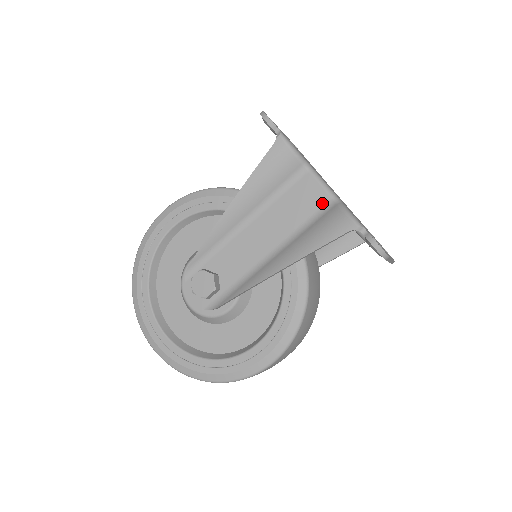
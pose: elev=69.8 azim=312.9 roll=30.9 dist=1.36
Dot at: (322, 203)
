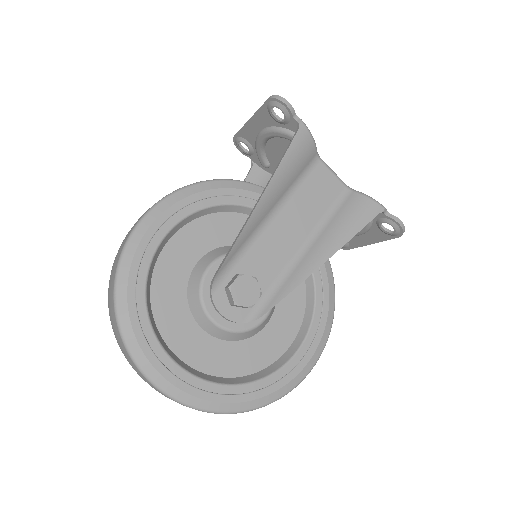
Dot at: (338, 191)
